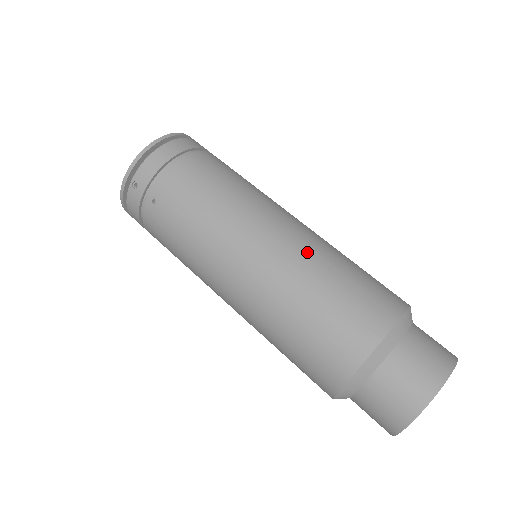
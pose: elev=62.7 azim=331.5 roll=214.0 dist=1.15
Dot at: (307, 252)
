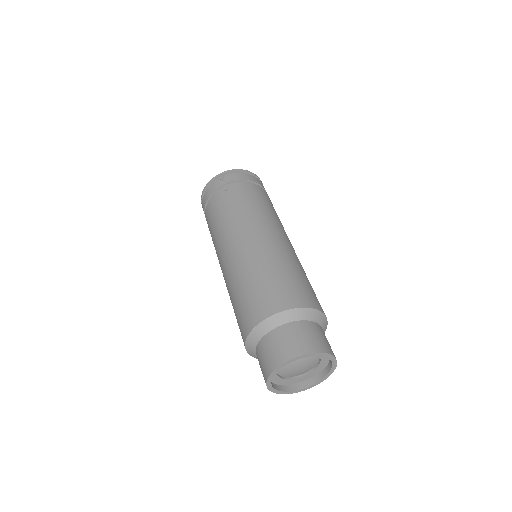
Dot at: (291, 255)
